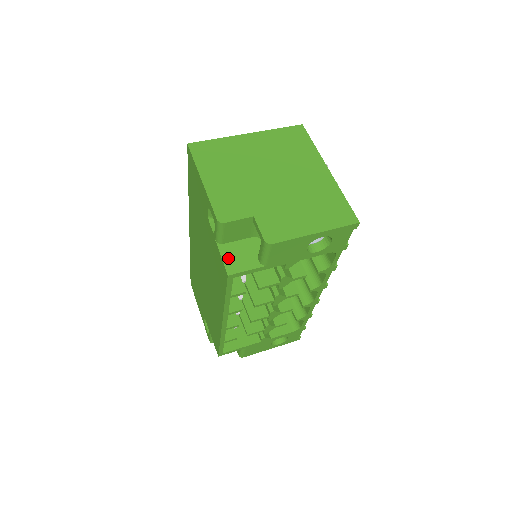
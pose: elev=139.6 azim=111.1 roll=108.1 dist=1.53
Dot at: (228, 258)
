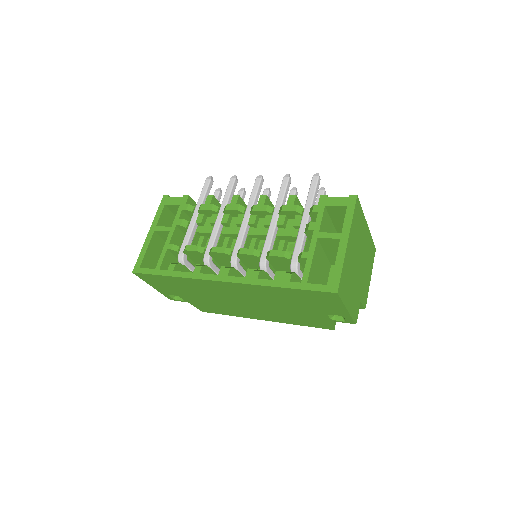
Dot at: (333, 322)
